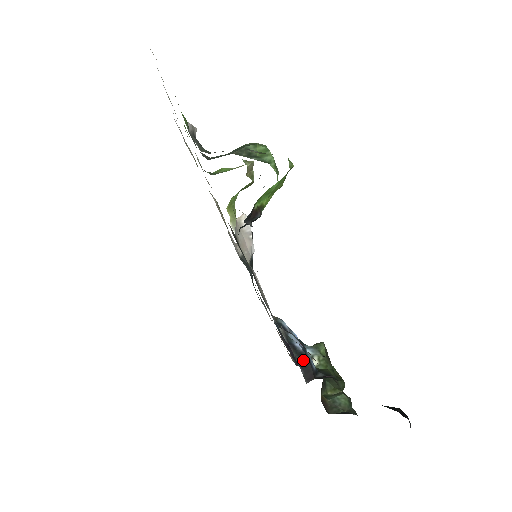
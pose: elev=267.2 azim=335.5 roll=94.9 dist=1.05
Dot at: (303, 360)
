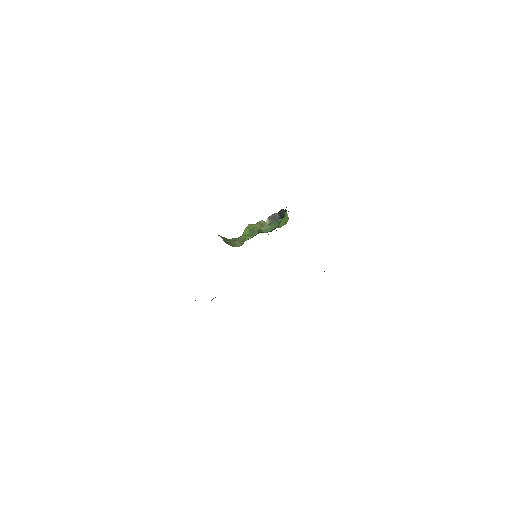
Dot at: occluded
